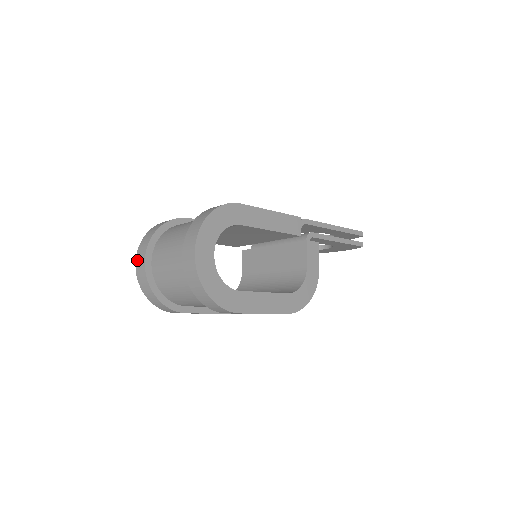
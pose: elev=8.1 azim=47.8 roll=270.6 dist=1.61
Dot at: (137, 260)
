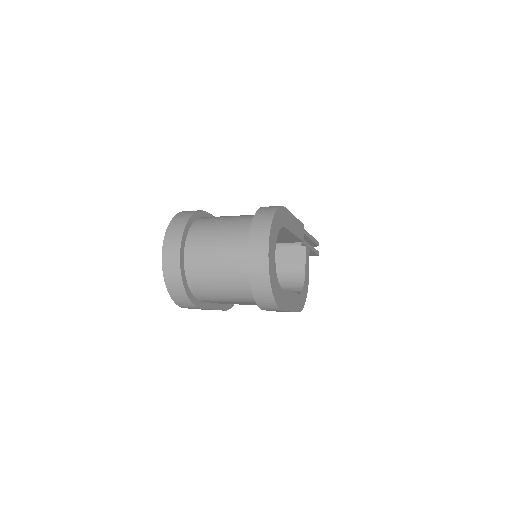
Dot at: (165, 250)
